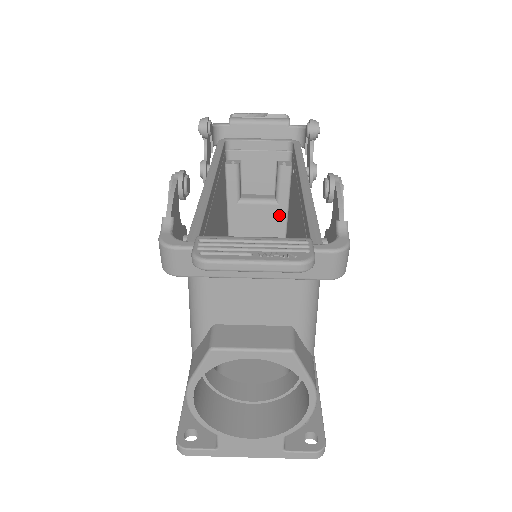
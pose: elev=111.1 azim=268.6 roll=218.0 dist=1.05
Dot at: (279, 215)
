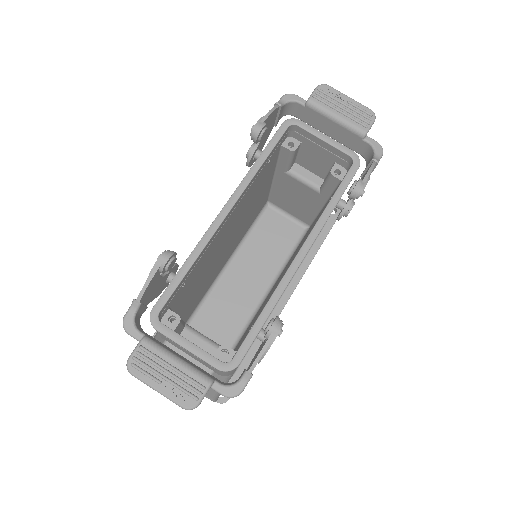
Dot at: (318, 199)
